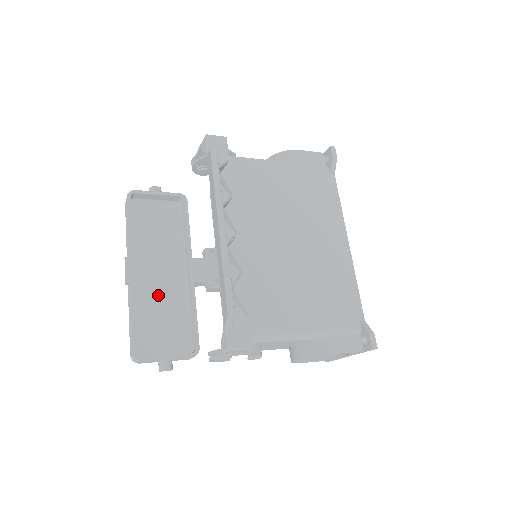
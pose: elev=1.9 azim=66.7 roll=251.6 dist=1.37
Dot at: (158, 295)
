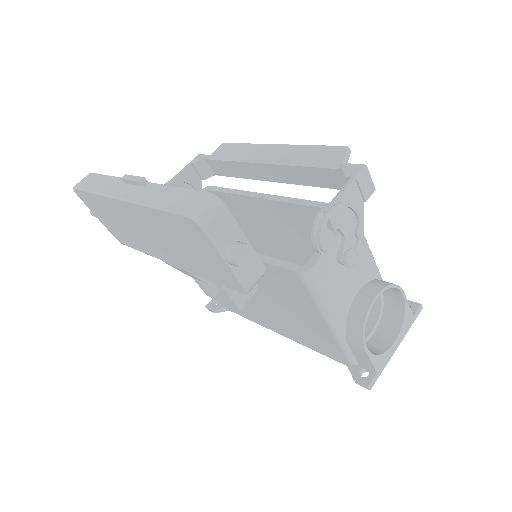
Dot at: occluded
